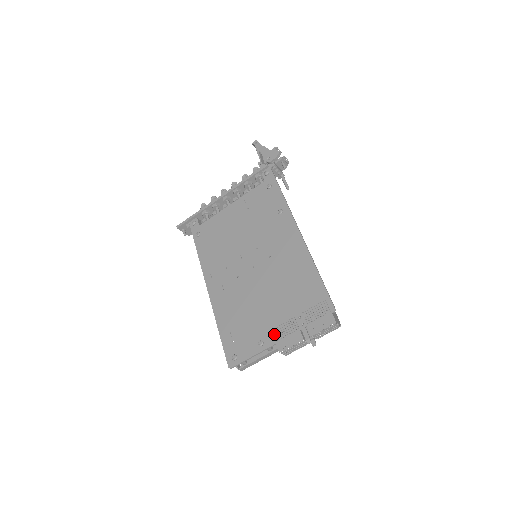
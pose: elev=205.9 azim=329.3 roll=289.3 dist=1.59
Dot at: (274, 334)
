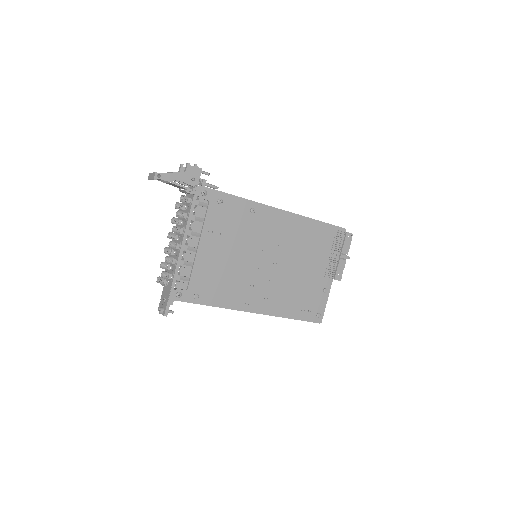
Dot at: (327, 278)
